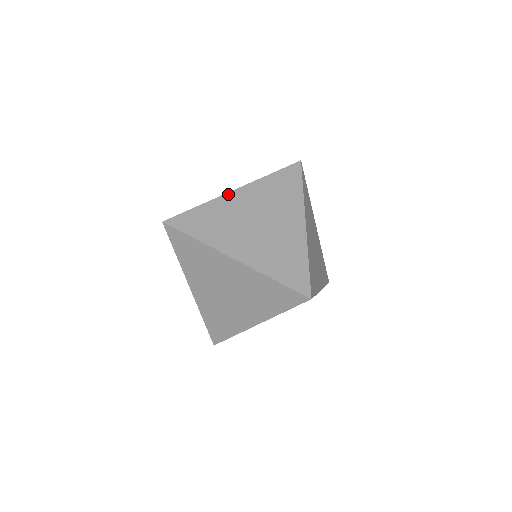
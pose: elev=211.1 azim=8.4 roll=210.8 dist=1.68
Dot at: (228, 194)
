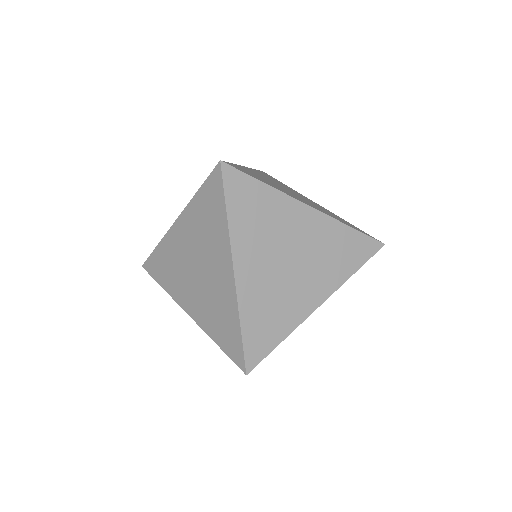
Dot at: (300, 203)
